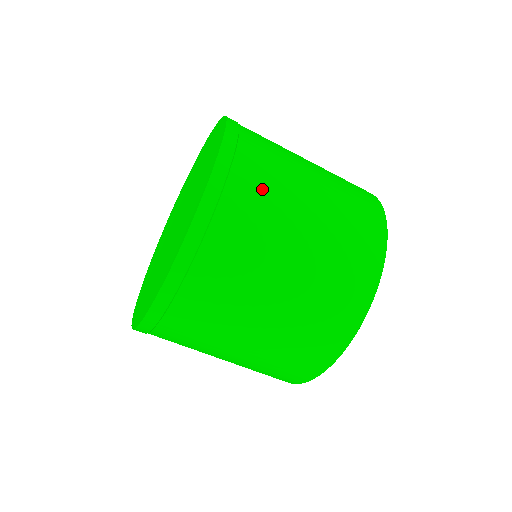
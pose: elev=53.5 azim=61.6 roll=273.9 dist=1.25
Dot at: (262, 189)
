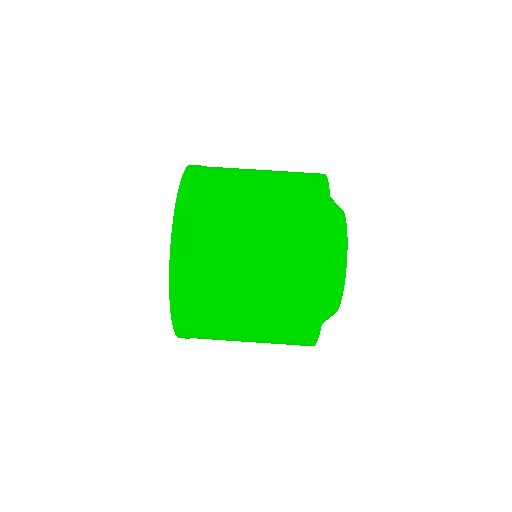
Dot at: occluded
